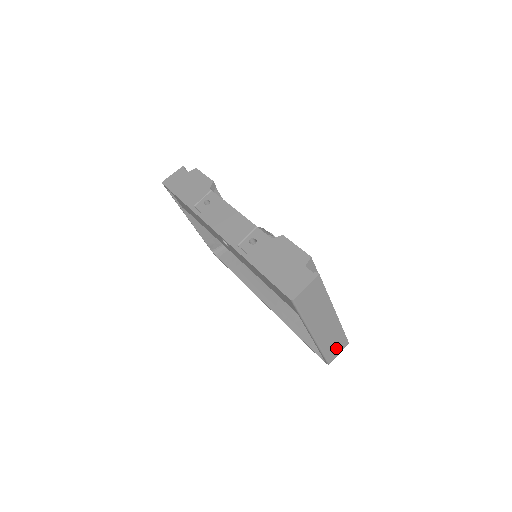
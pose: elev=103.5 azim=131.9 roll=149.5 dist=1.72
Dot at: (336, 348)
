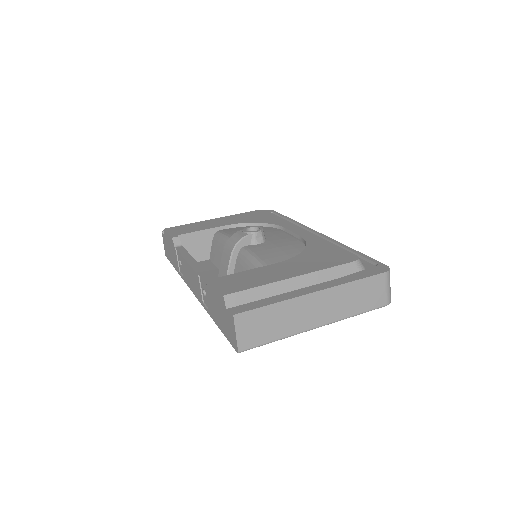
Dot at: (373, 293)
